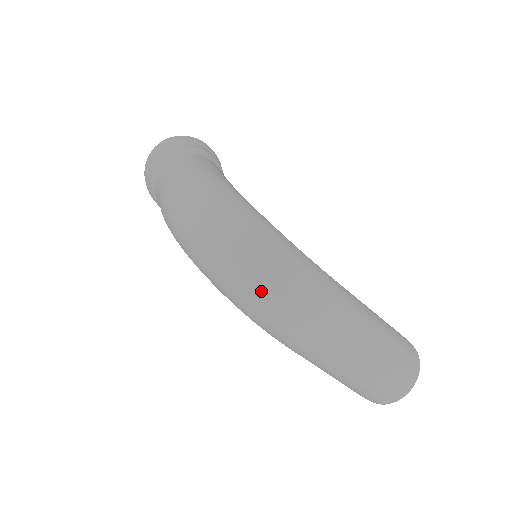
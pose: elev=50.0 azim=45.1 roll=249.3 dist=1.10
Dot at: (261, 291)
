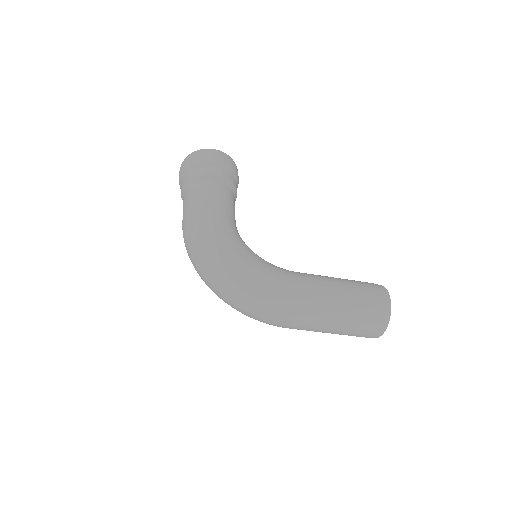
Dot at: (241, 309)
